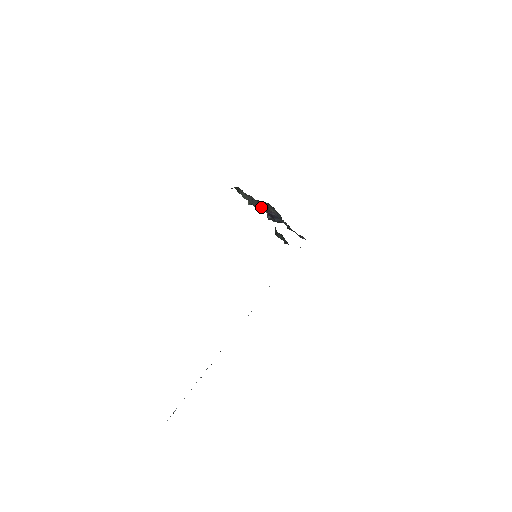
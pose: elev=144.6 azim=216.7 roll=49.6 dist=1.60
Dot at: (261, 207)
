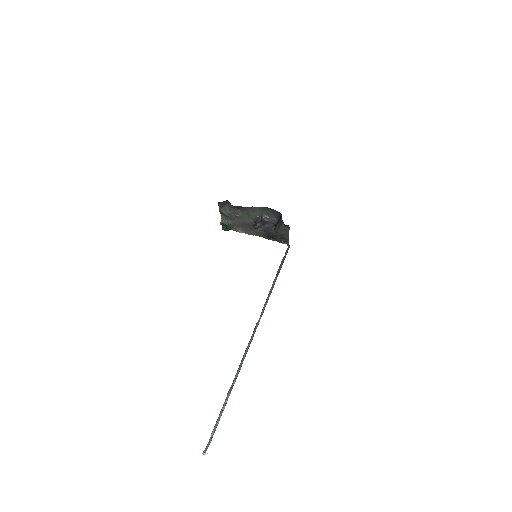
Dot at: (240, 222)
